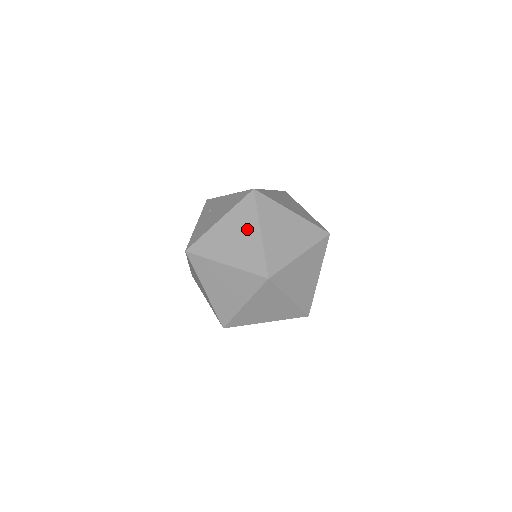
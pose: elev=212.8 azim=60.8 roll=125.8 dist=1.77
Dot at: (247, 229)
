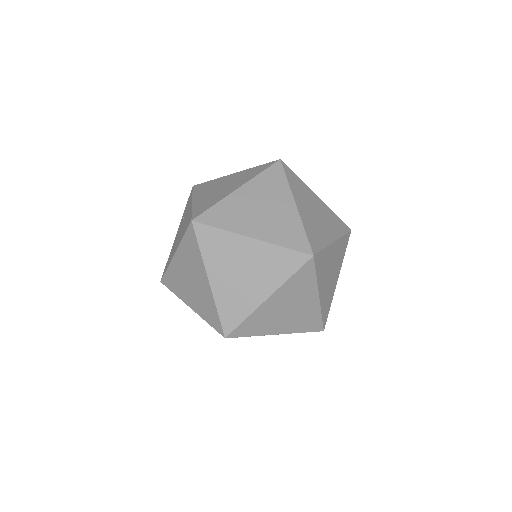
Dot at: (197, 273)
